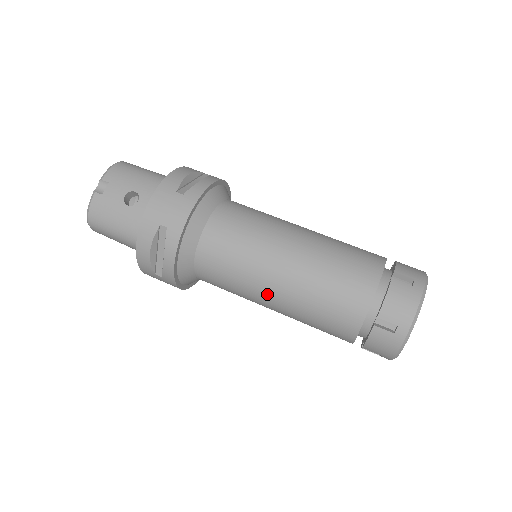
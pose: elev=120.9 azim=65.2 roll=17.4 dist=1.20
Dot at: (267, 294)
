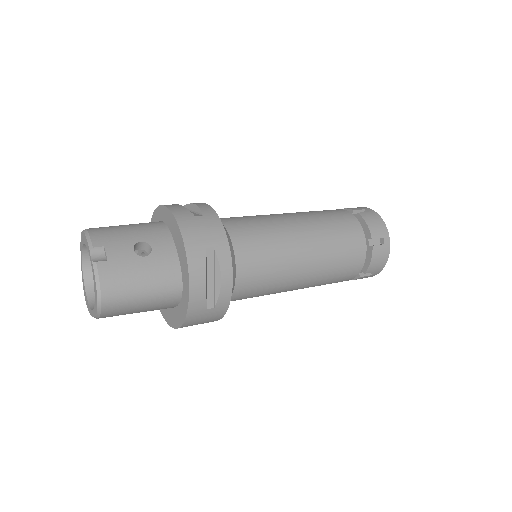
Dot at: (302, 267)
